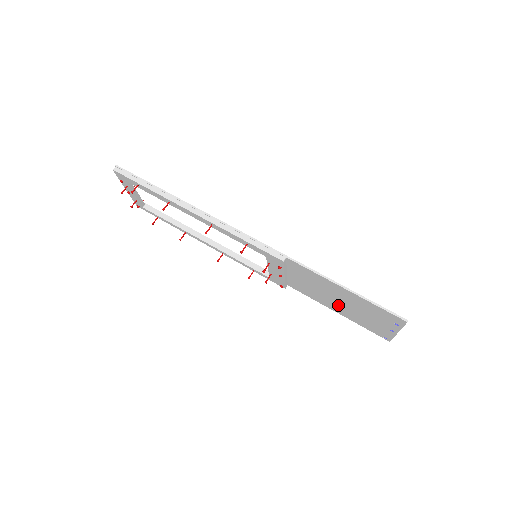
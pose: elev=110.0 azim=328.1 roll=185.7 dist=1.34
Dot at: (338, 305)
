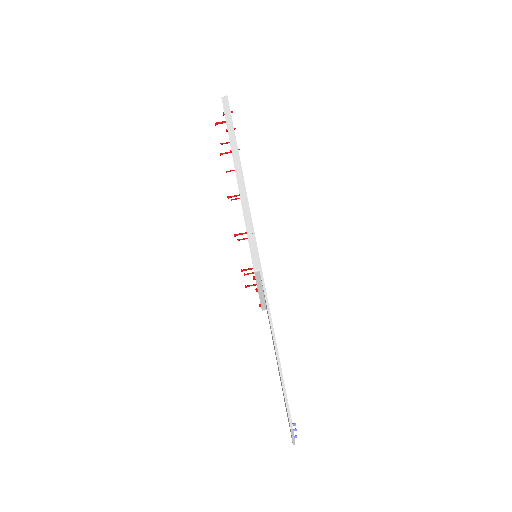
Dot at: occluded
